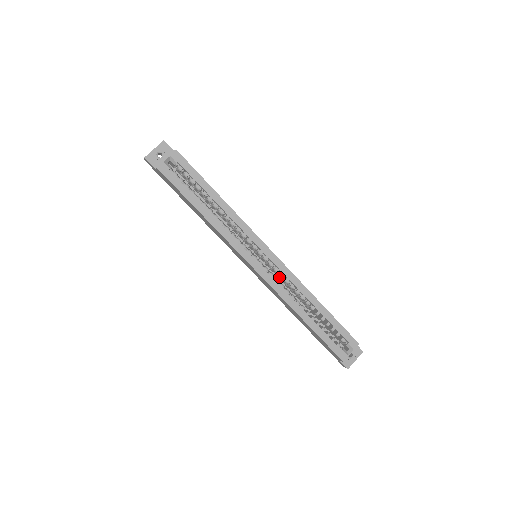
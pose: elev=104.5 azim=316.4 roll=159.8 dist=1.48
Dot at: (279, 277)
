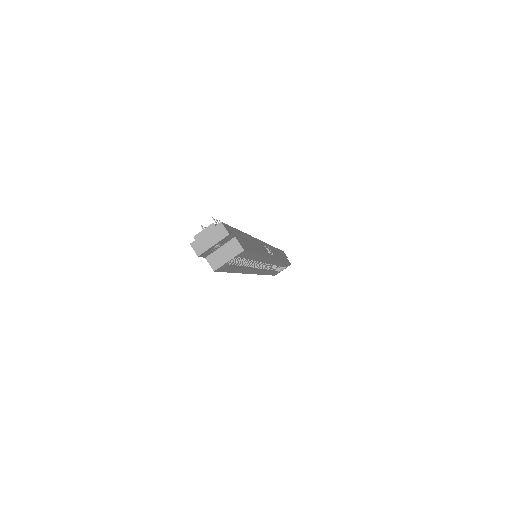
Dot at: occluded
